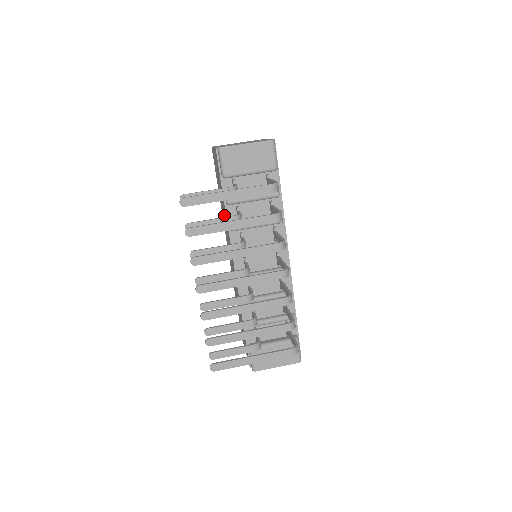
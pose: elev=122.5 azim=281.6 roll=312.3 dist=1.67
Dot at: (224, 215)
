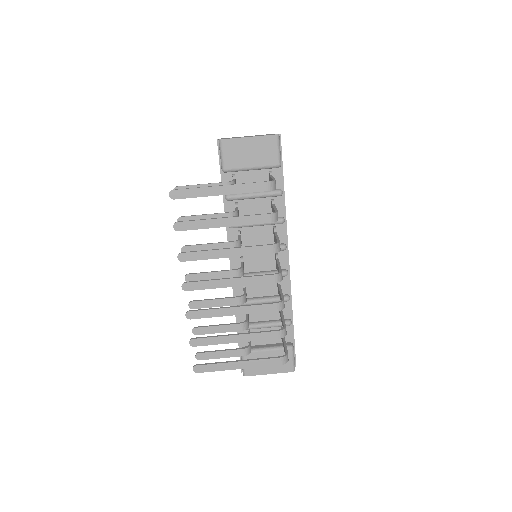
Dot at: occluded
